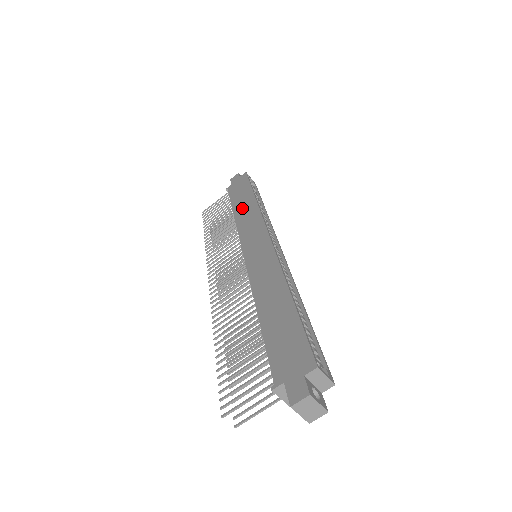
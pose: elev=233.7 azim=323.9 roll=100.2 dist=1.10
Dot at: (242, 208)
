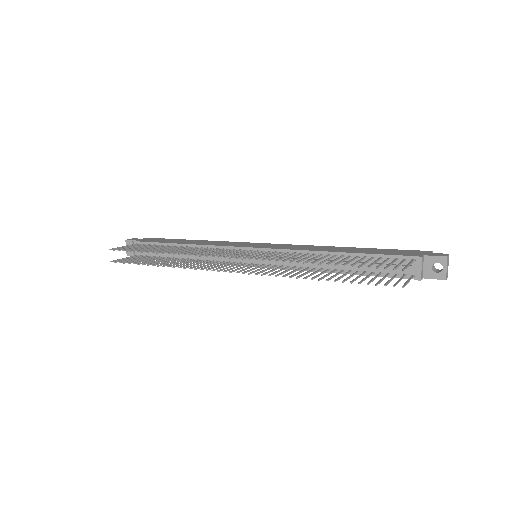
Dot at: (192, 242)
